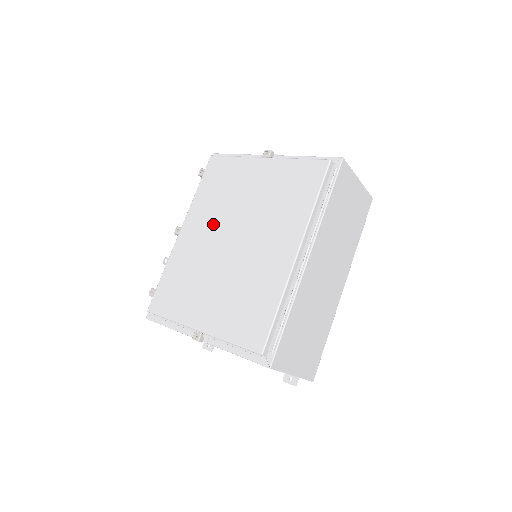
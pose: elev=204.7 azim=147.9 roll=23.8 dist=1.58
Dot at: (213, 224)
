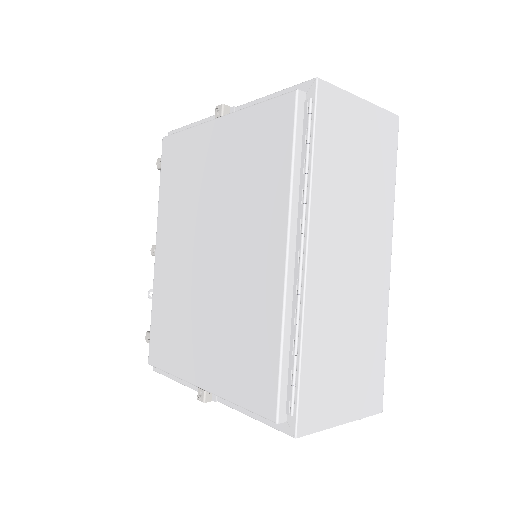
Dot at: (184, 234)
